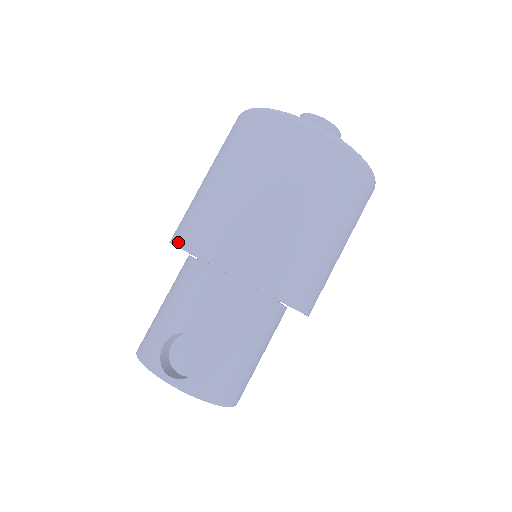
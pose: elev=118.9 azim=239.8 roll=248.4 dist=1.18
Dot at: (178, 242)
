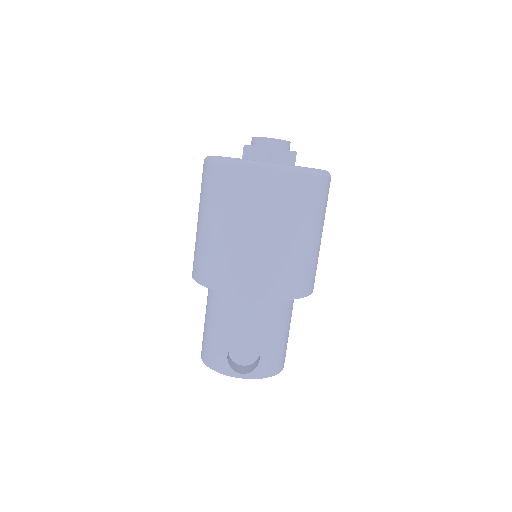
Dot at: (208, 285)
